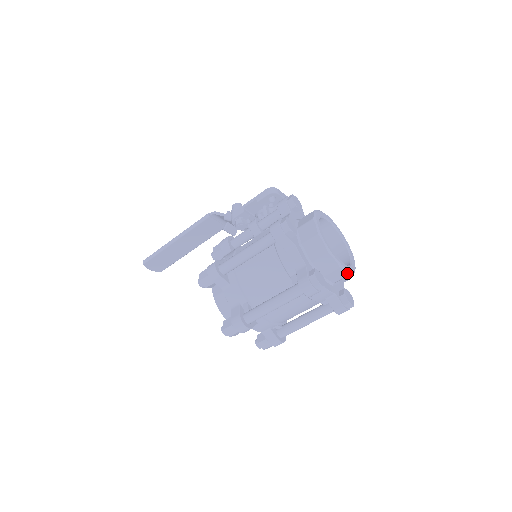
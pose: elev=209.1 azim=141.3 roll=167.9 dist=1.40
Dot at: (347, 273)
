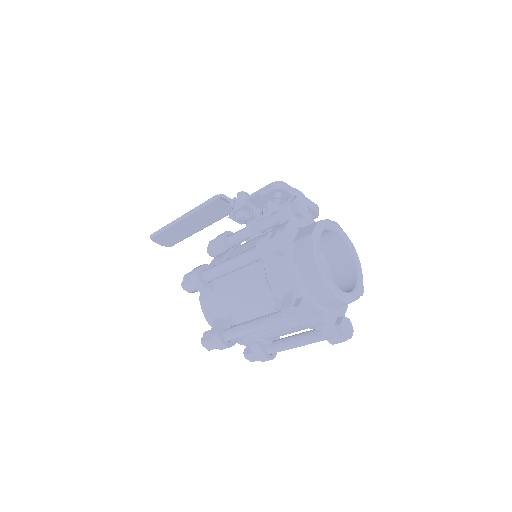
Dot at: (345, 302)
